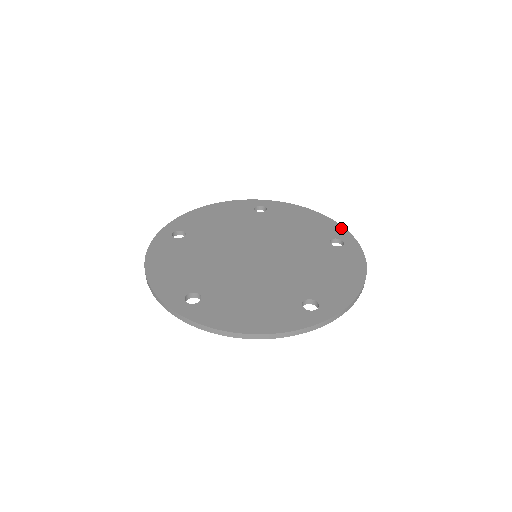
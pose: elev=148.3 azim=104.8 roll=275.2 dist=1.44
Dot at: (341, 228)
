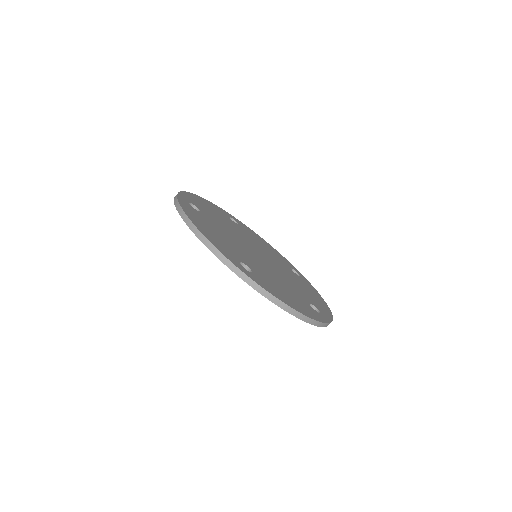
Dot at: (290, 263)
